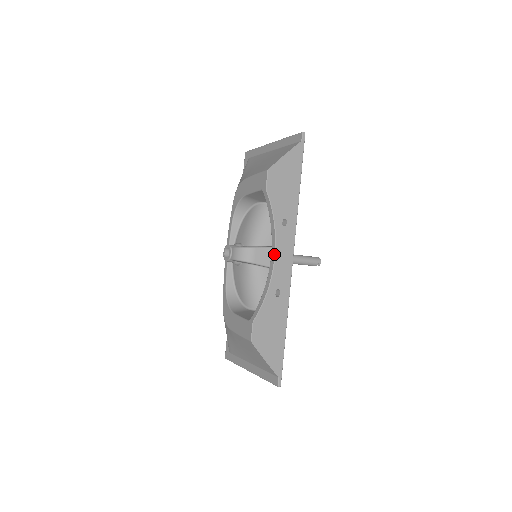
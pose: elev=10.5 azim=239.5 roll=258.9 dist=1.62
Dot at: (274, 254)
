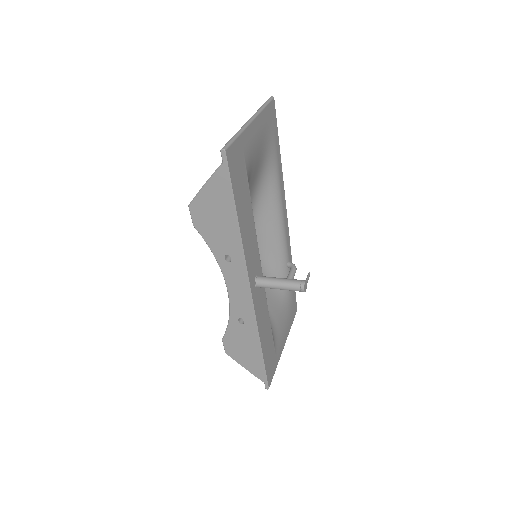
Dot at: occluded
